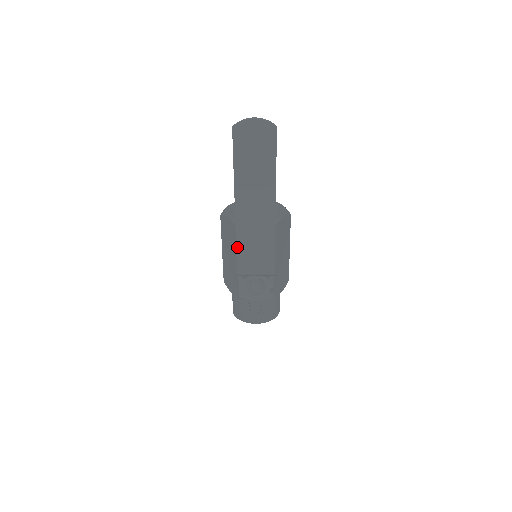
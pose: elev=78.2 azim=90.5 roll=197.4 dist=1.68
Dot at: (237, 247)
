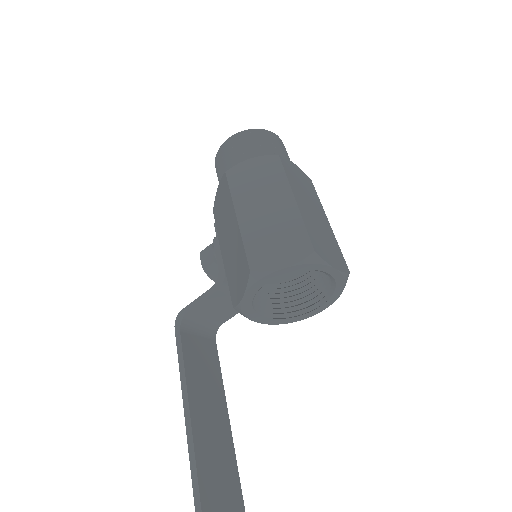
Dot at: (179, 360)
